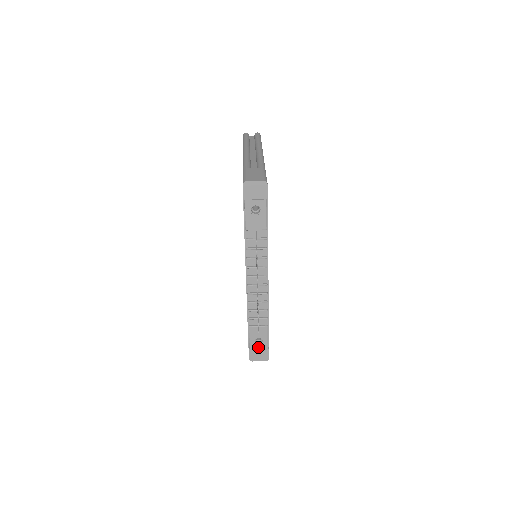
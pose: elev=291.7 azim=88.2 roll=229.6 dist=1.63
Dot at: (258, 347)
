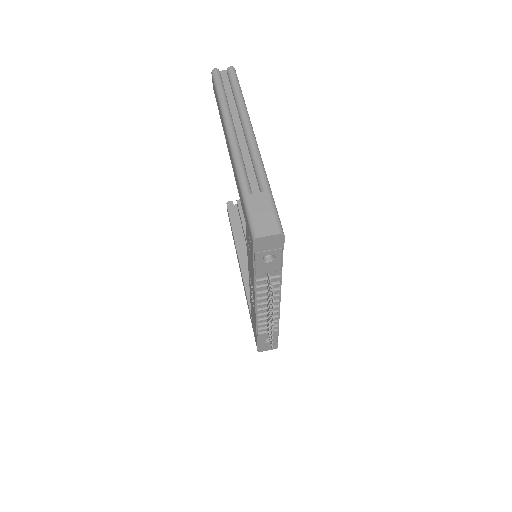
Dot at: (267, 343)
